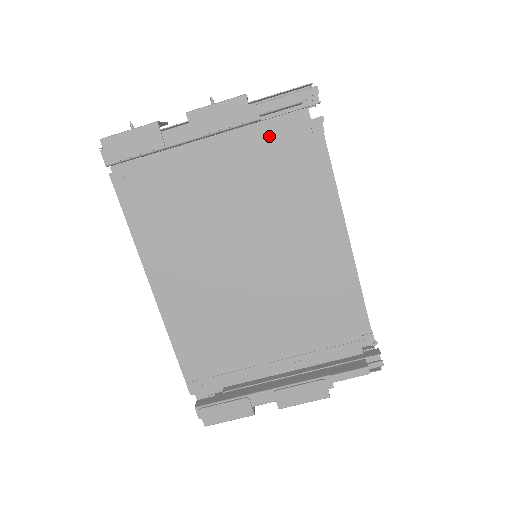
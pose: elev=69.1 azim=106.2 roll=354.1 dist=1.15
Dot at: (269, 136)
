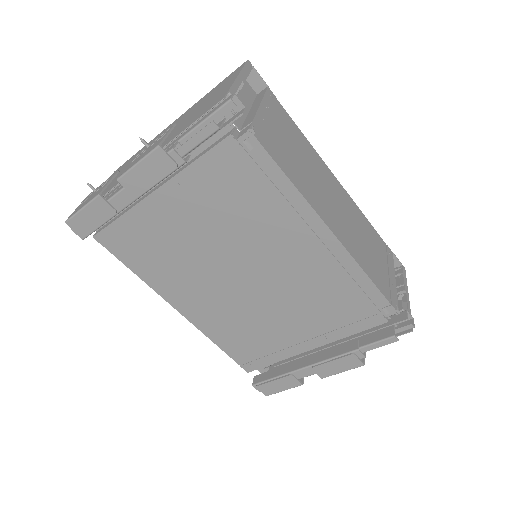
Dot at: (207, 165)
